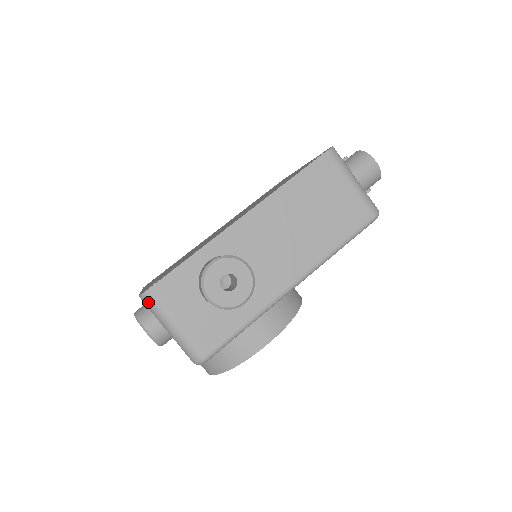
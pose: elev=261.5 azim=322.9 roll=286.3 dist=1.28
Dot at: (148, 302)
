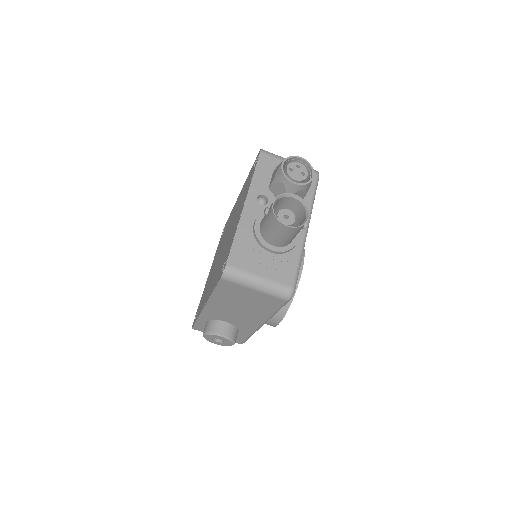
Dot at: occluded
